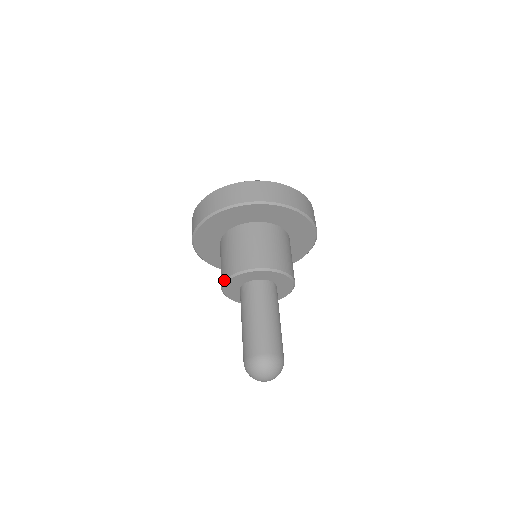
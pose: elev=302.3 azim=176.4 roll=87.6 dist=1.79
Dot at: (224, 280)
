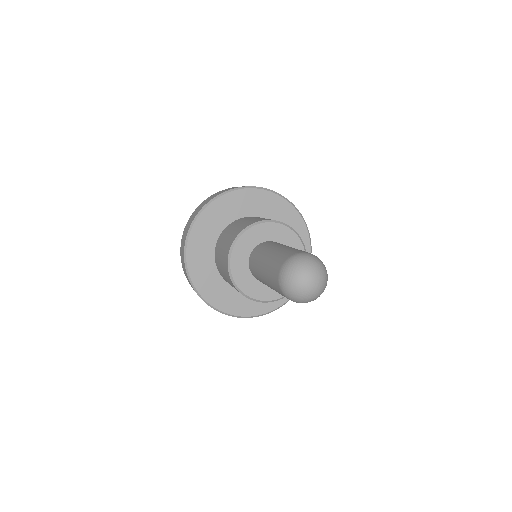
Dot at: (238, 233)
